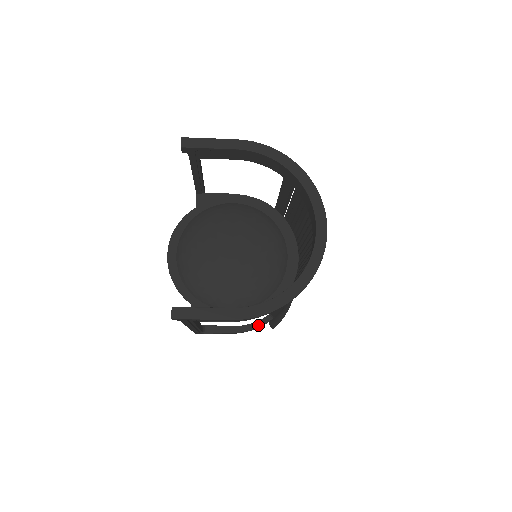
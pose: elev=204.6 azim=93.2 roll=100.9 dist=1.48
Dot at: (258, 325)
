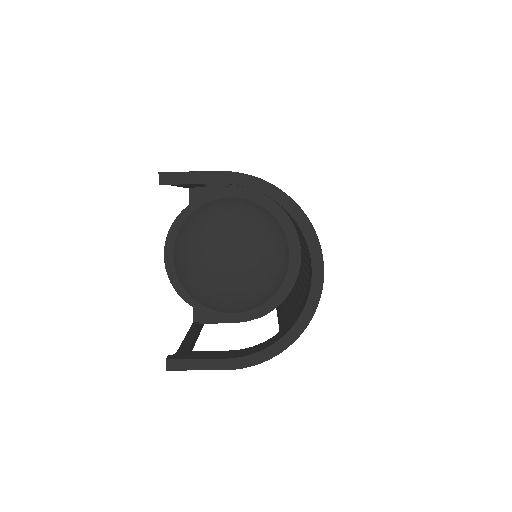
Dot at: occluded
